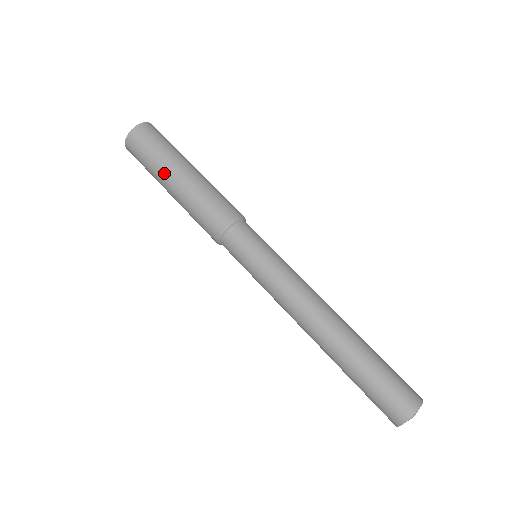
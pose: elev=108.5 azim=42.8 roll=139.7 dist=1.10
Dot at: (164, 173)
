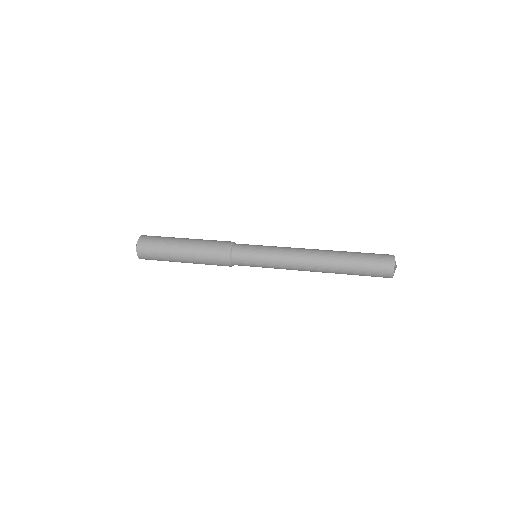
Dot at: (174, 245)
